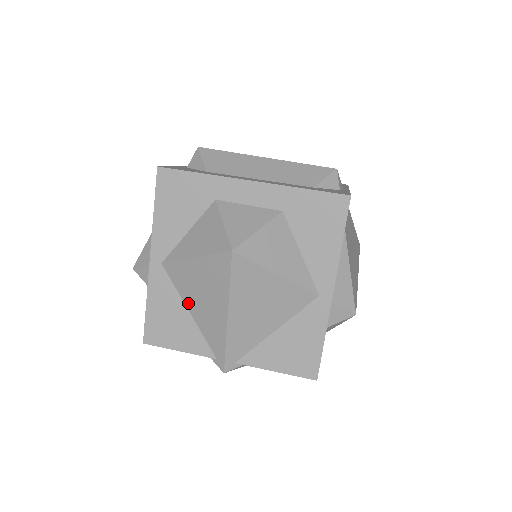
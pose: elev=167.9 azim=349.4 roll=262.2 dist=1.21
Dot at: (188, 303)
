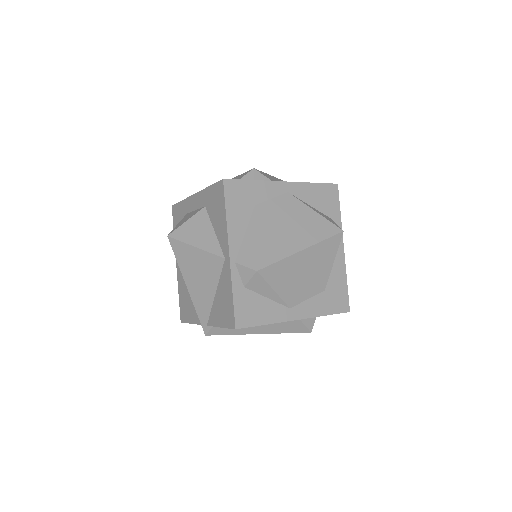
Dot at: occluded
